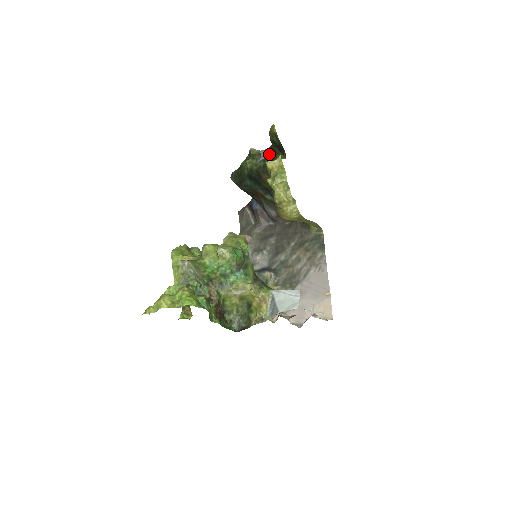
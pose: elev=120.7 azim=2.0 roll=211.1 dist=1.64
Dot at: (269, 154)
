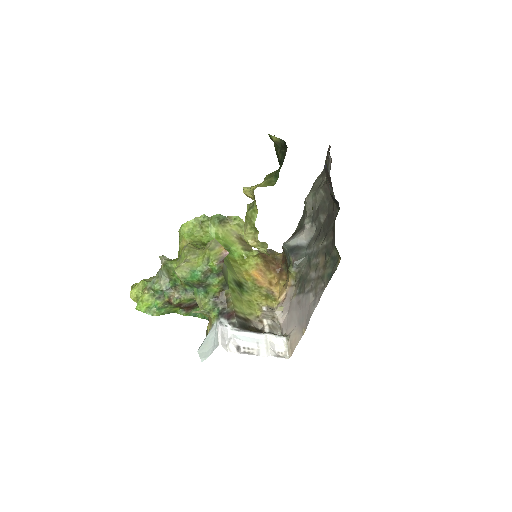
Dot at: (286, 150)
